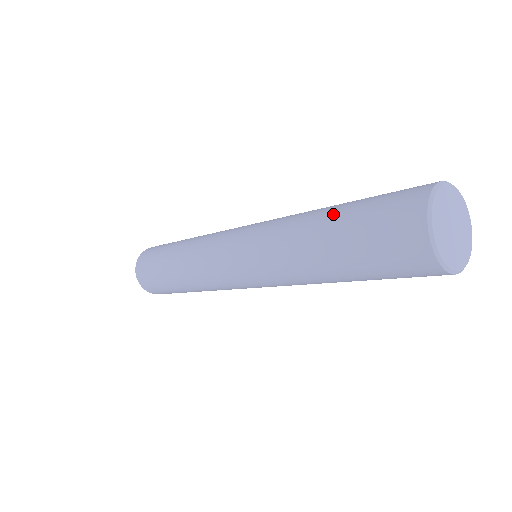
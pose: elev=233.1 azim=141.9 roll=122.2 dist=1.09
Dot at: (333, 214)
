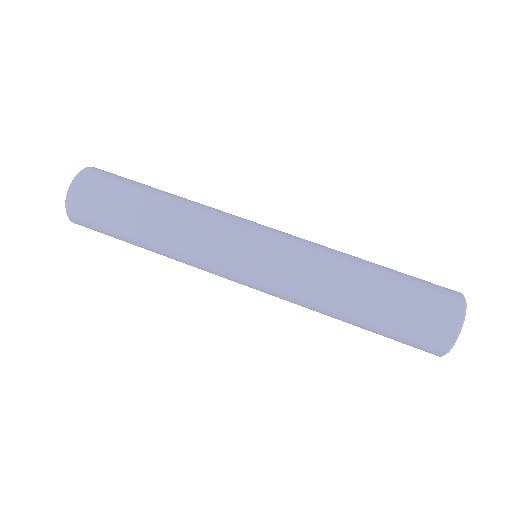
Dot at: (377, 289)
